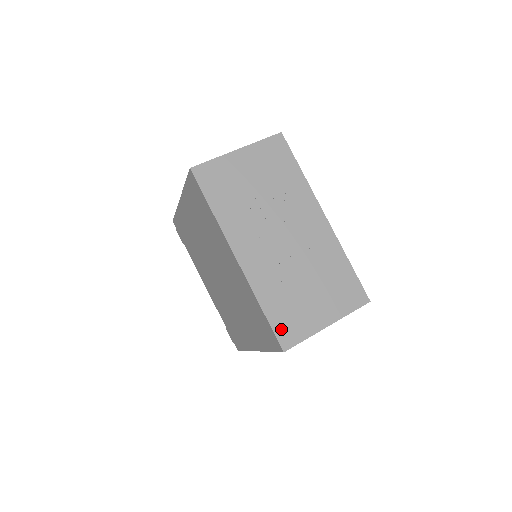
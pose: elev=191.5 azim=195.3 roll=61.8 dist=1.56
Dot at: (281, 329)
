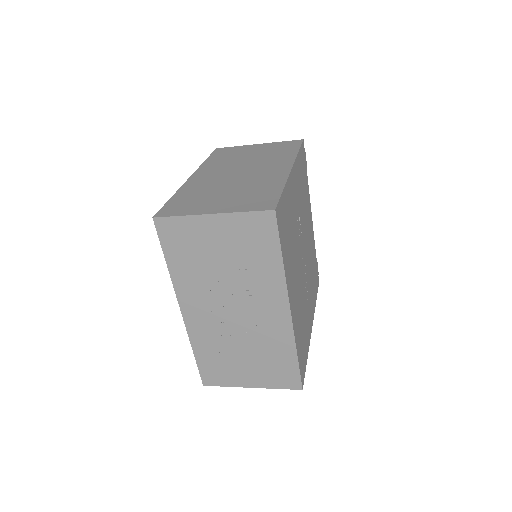
Dot at: (206, 372)
